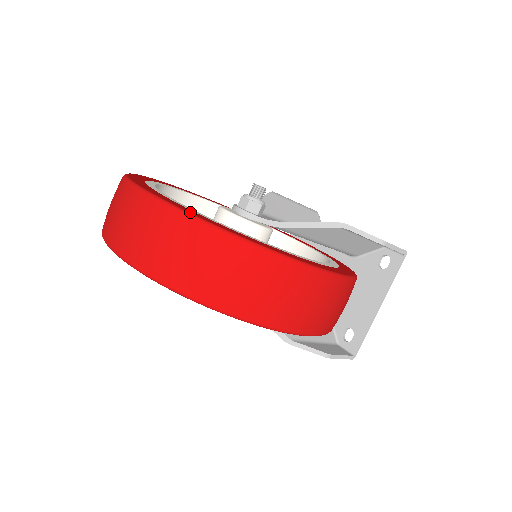
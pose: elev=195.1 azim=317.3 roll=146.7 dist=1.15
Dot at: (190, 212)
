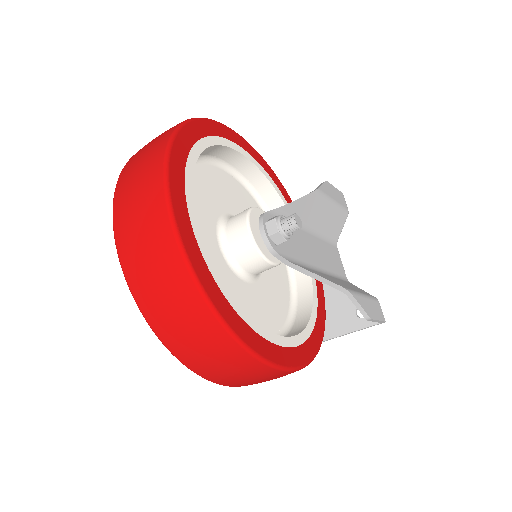
Dot at: (200, 275)
